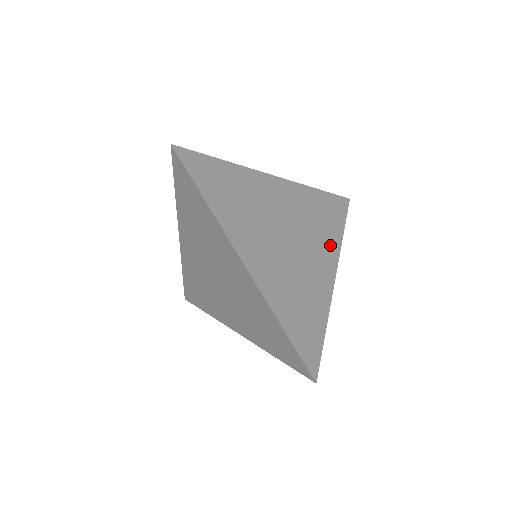
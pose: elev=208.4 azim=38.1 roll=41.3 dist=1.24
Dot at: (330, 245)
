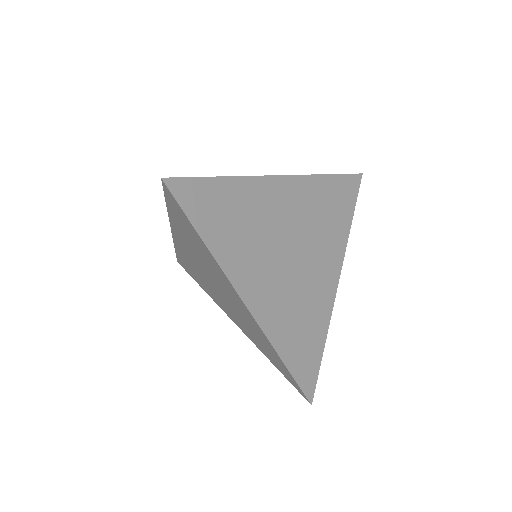
Dot at: (336, 245)
